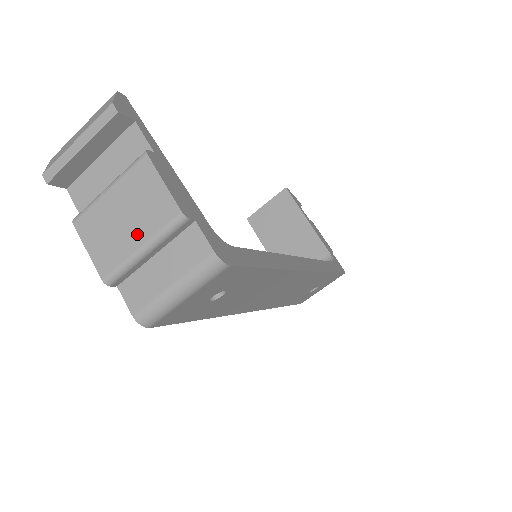
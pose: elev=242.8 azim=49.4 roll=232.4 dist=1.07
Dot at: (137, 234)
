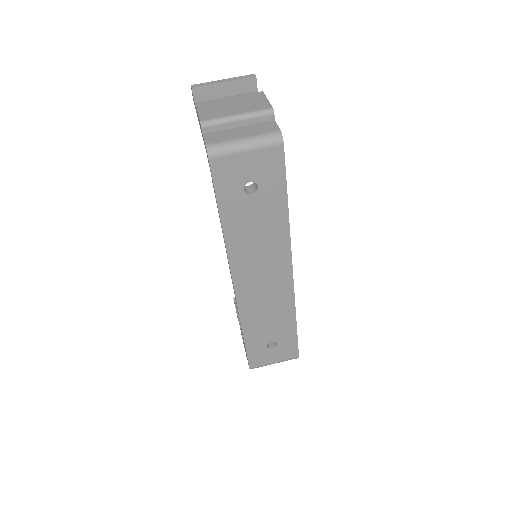
Dot at: (238, 110)
